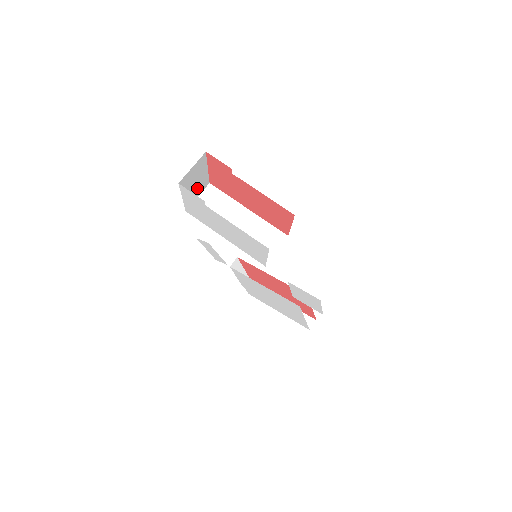
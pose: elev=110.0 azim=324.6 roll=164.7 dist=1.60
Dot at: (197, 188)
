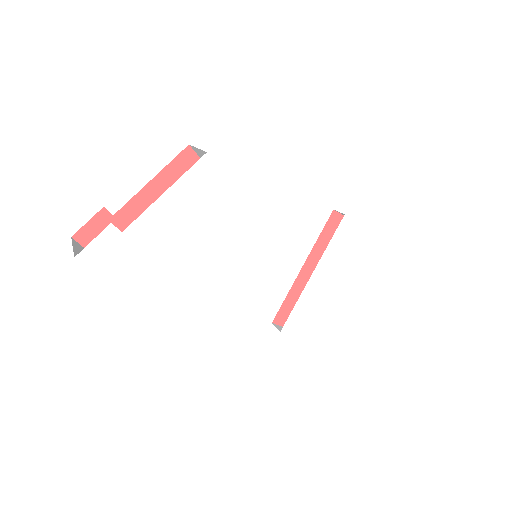
Dot at: occluded
